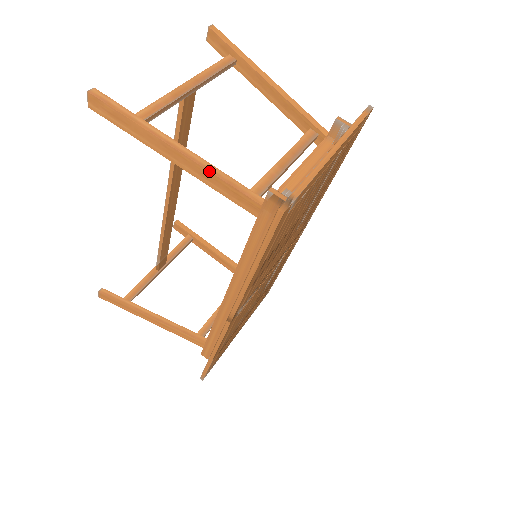
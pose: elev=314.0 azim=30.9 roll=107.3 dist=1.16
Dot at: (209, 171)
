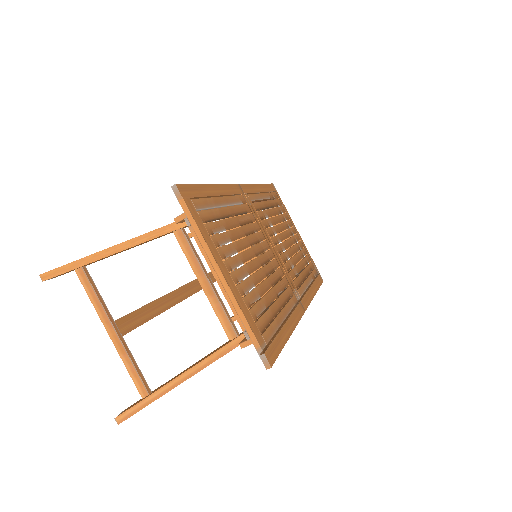
Dot at: occluded
